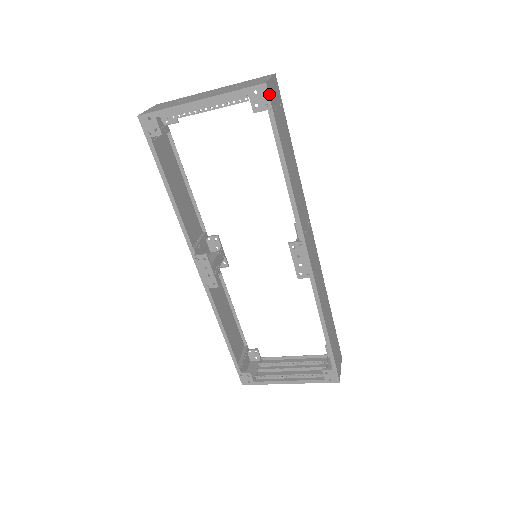
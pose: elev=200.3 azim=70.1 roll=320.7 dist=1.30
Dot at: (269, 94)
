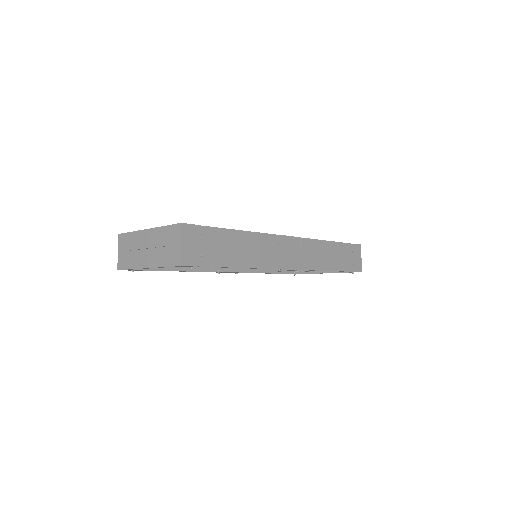
Dot at: (188, 265)
